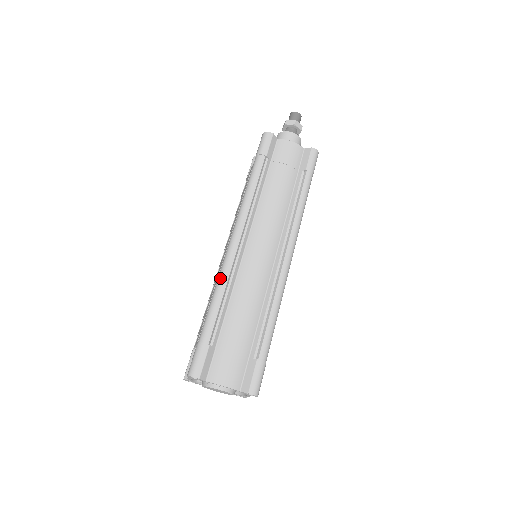
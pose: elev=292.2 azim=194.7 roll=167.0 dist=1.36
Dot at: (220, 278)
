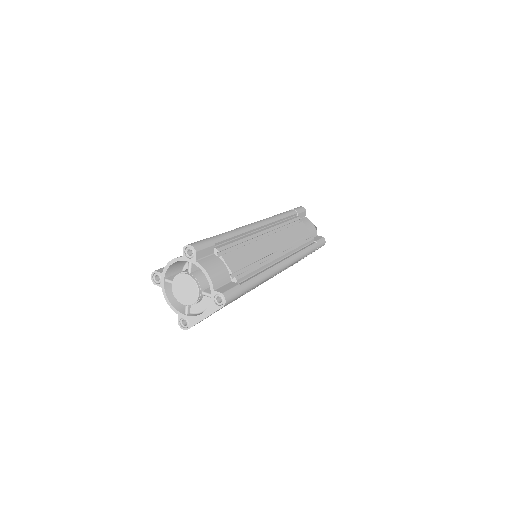
Dot at: occluded
